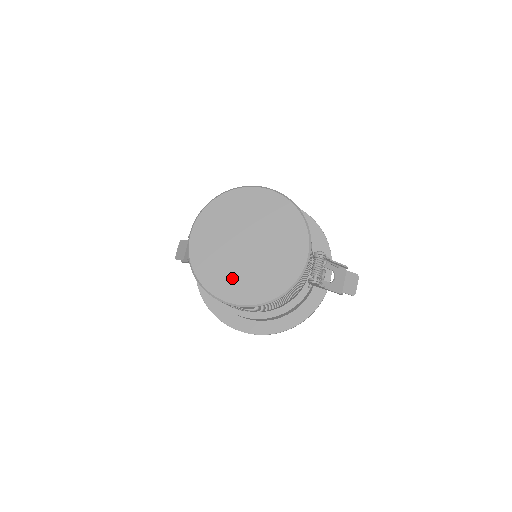
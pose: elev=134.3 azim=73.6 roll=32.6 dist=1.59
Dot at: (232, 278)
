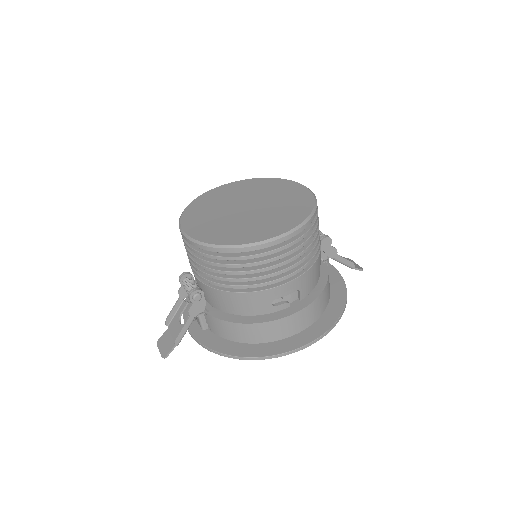
Dot at: (256, 226)
